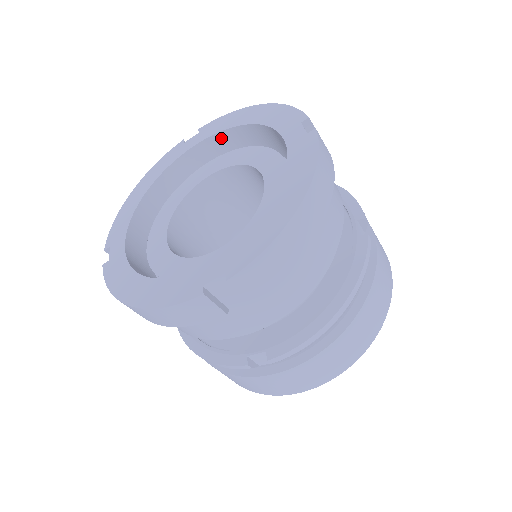
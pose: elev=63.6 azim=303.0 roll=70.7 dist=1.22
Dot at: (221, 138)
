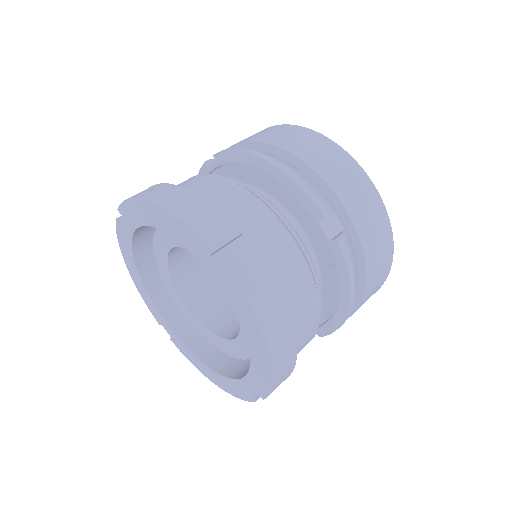
Dot at: occluded
